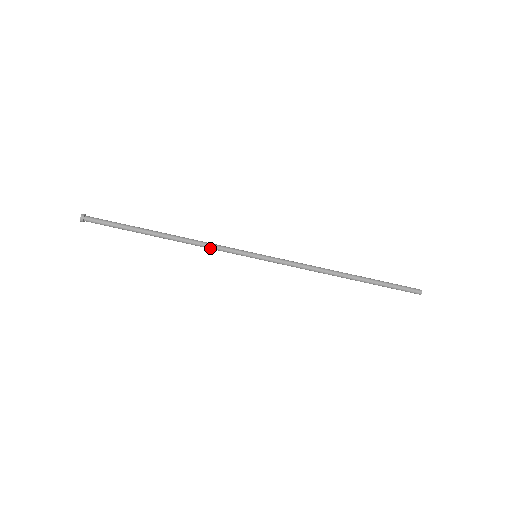
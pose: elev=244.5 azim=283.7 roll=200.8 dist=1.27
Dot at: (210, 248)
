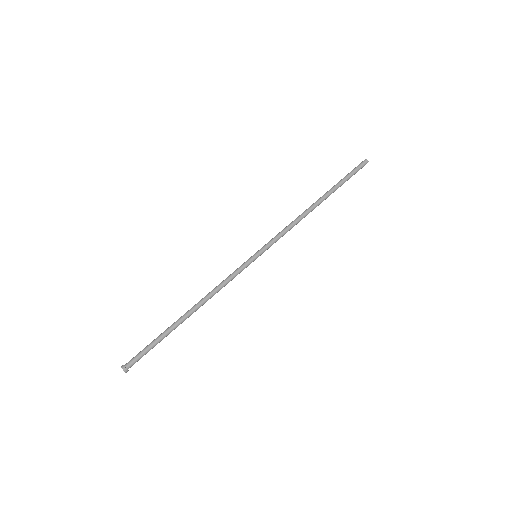
Dot at: (224, 285)
